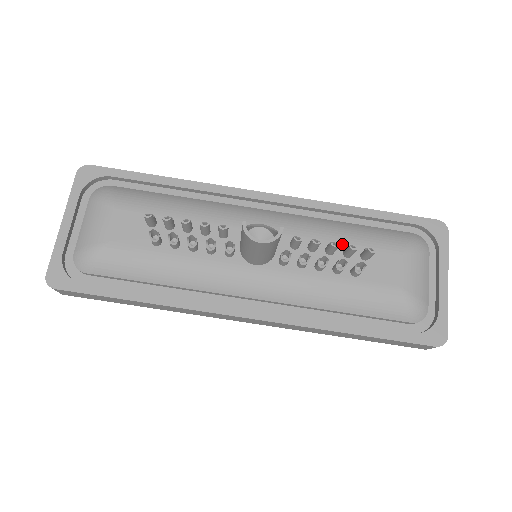
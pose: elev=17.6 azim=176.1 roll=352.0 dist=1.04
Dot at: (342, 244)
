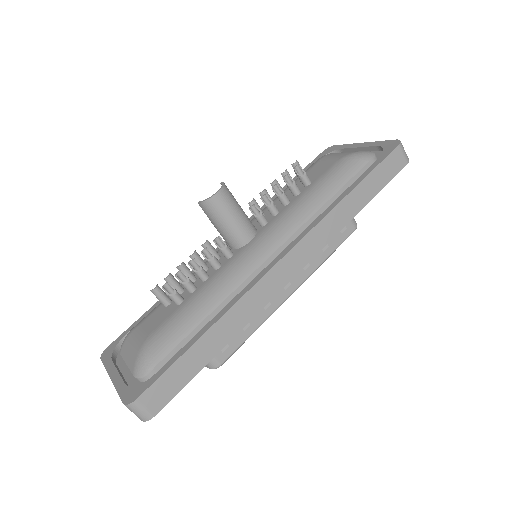
Dot at: (286, 191)
